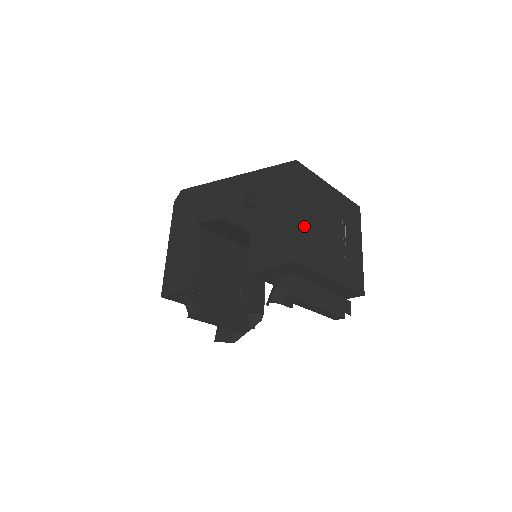
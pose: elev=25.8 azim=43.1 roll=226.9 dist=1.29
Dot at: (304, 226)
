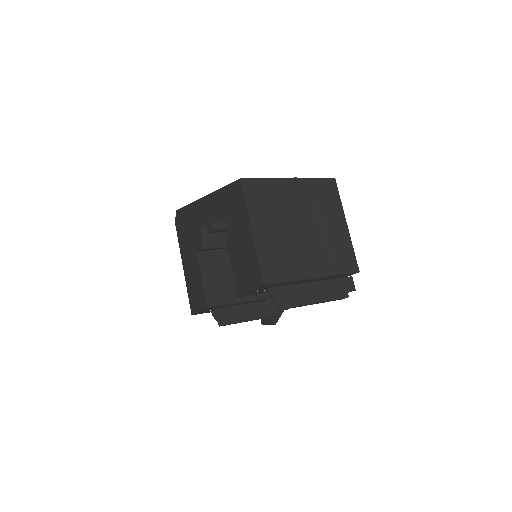
Dot at: (266, 243)
